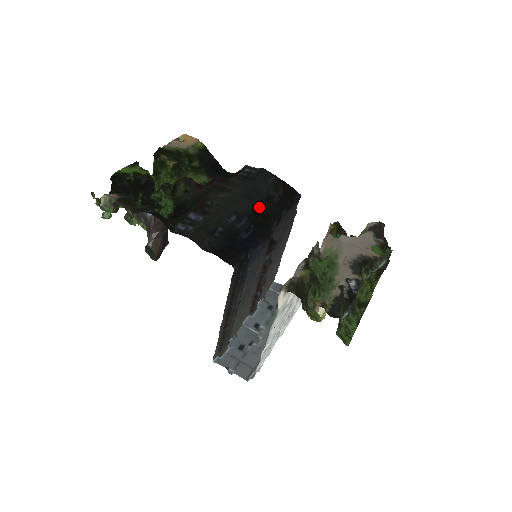
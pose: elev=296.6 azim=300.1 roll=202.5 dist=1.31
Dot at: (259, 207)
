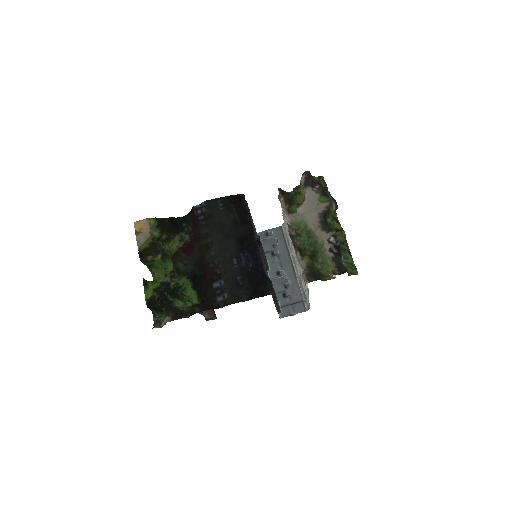
Dot at: (238, 237)
